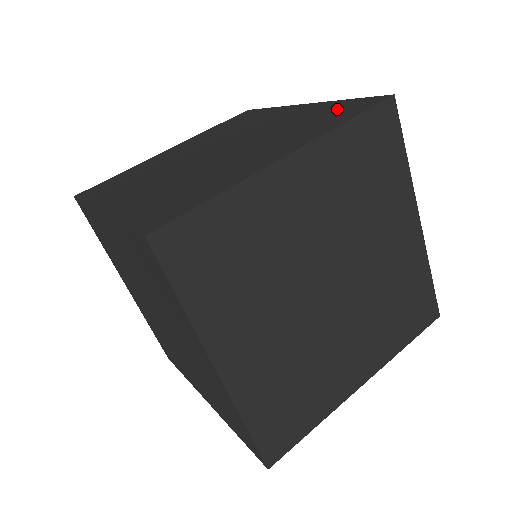
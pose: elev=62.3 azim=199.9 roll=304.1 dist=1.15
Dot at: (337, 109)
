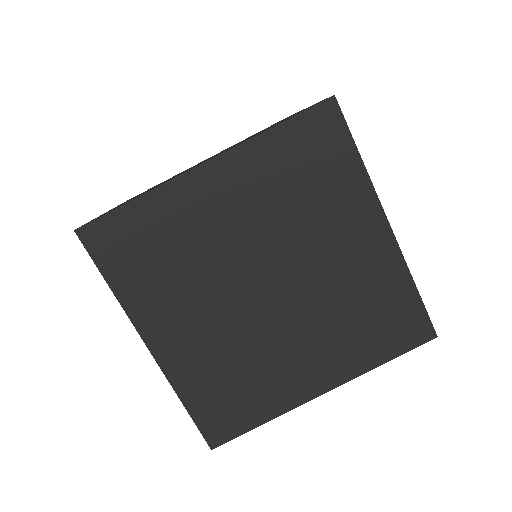
Dot at: occluded
